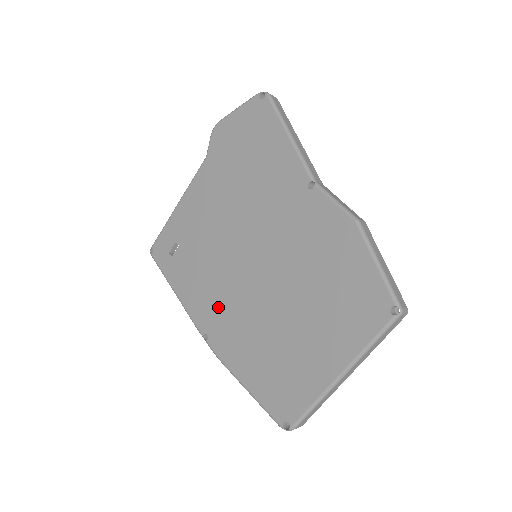
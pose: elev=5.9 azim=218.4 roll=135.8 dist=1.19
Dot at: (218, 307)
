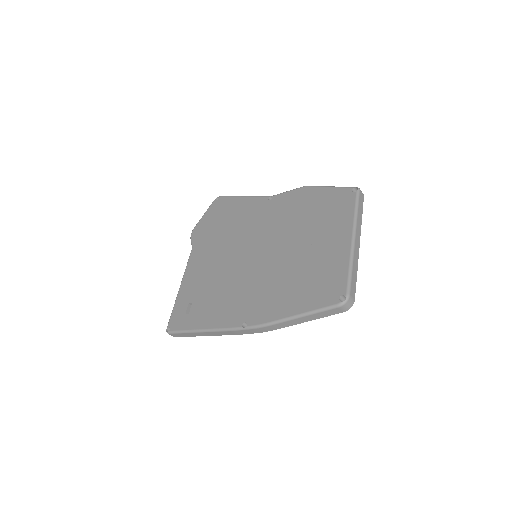
Dot at: (244, 299)
